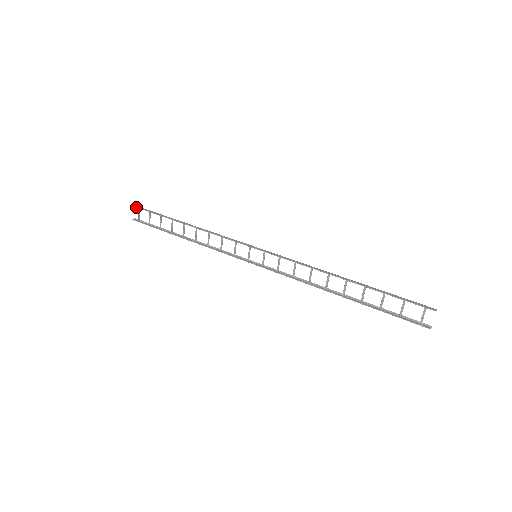
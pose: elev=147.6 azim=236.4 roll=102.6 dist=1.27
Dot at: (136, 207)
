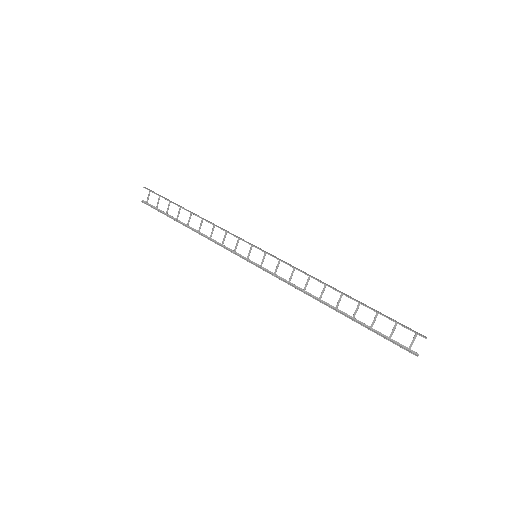
Dot at: (147, 189)
